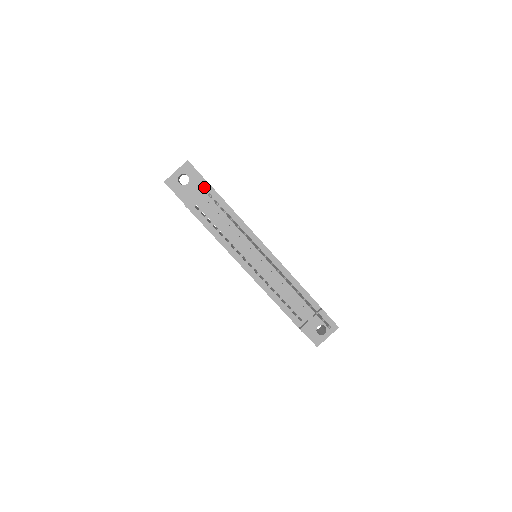
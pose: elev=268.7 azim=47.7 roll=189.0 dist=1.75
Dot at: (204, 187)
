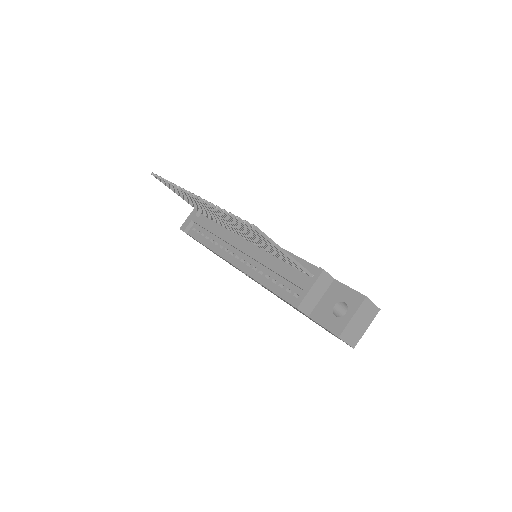
Dot at: occluded
